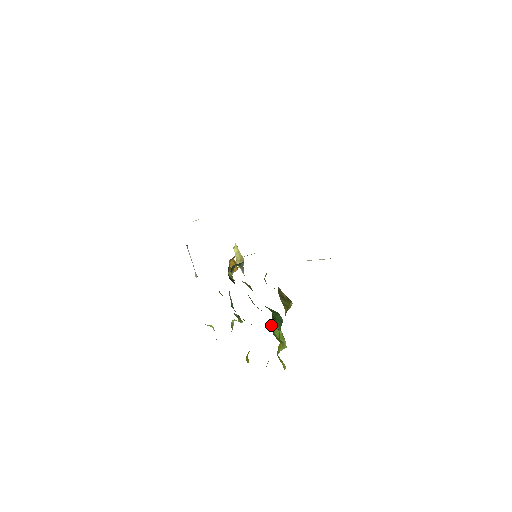
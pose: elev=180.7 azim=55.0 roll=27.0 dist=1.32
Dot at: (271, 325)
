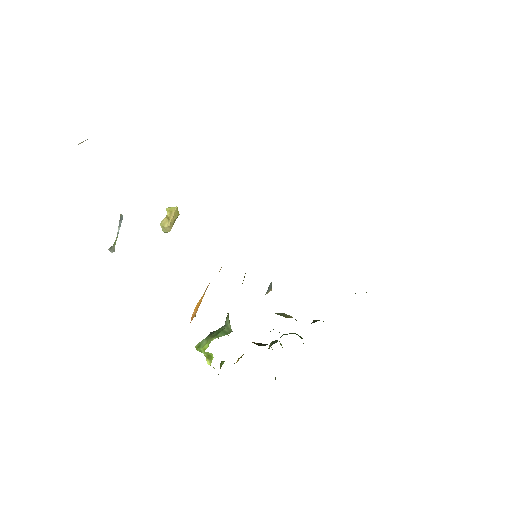
Dot at: (280, 343)
